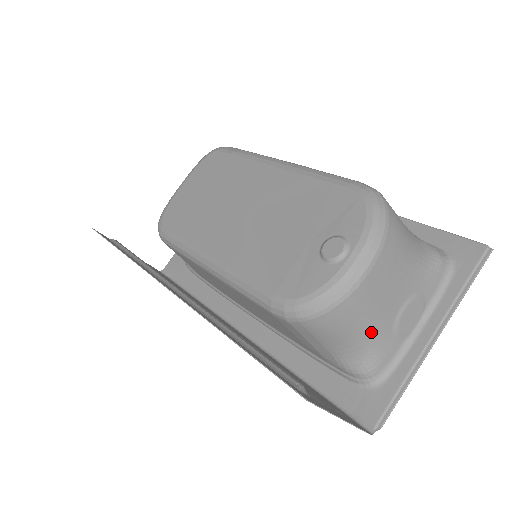
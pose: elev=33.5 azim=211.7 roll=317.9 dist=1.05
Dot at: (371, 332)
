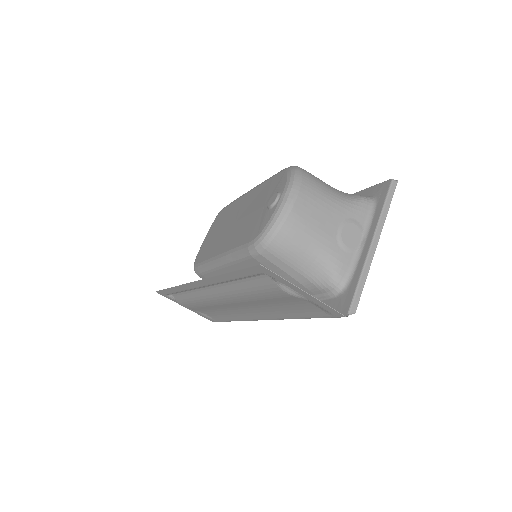
Dot at: (320, 247)
